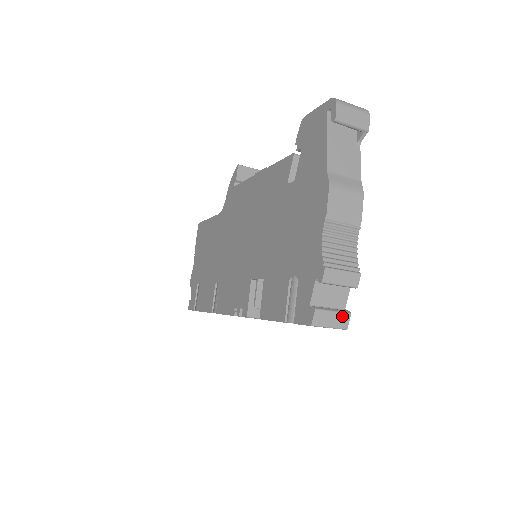
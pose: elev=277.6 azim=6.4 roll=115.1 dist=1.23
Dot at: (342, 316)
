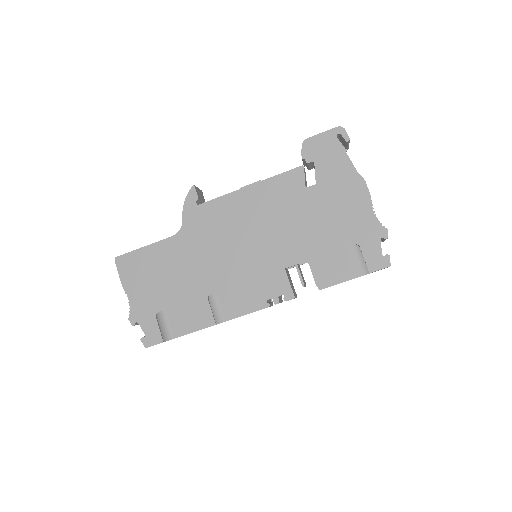
Dot at: occluded
